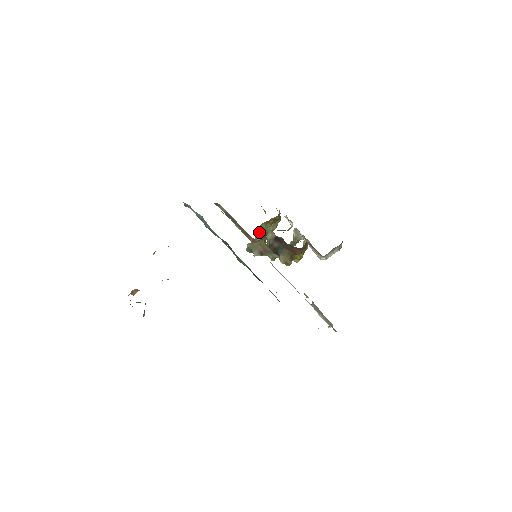
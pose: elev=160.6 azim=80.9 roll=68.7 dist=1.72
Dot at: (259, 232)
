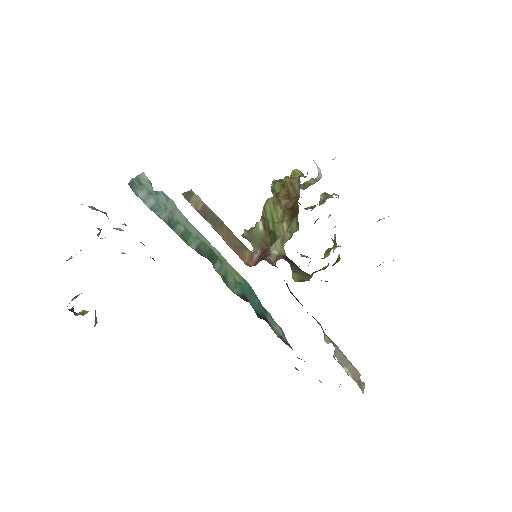
Dot at: (263, 217)
